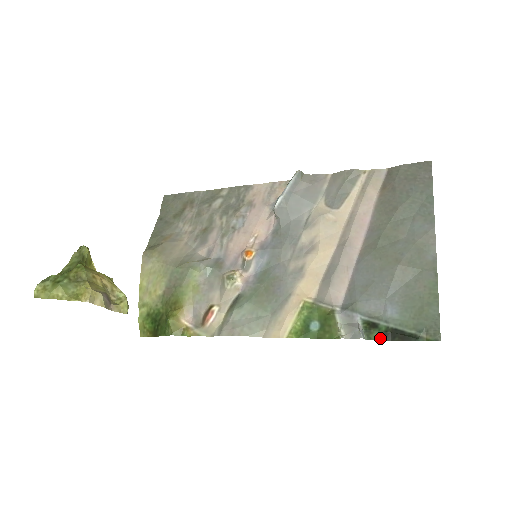
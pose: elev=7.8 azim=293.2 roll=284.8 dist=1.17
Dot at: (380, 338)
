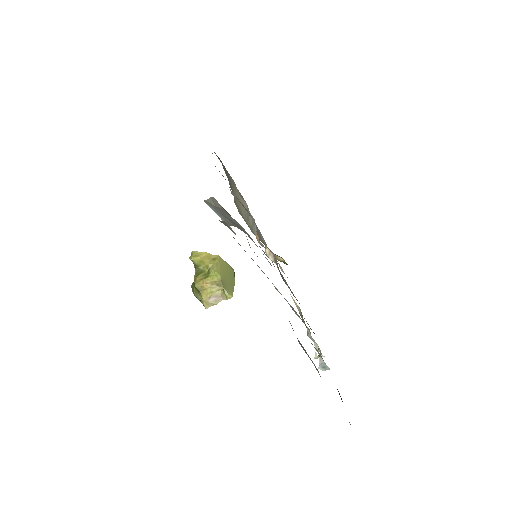
Dot at: occluded
